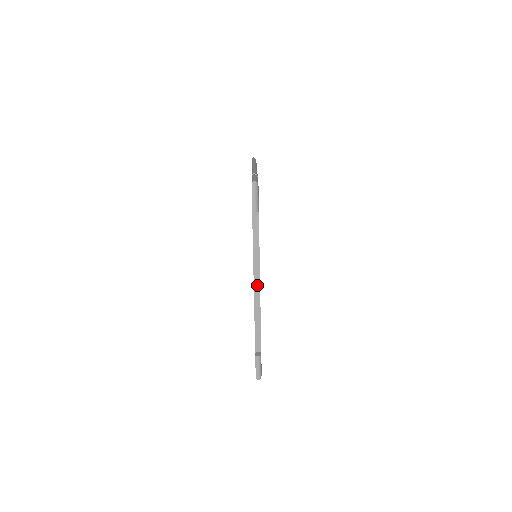
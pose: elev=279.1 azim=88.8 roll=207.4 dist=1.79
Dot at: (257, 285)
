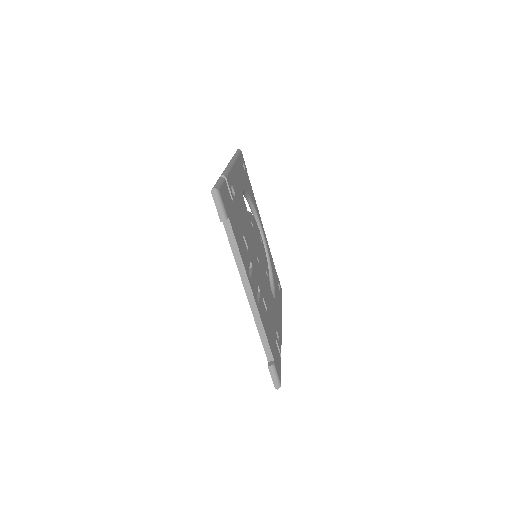
Dot at: (250, 294)
